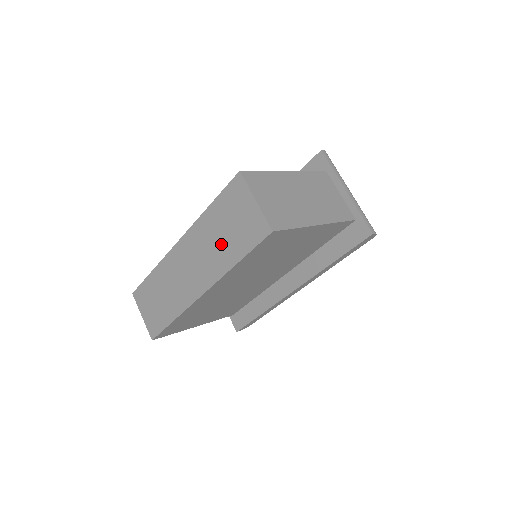
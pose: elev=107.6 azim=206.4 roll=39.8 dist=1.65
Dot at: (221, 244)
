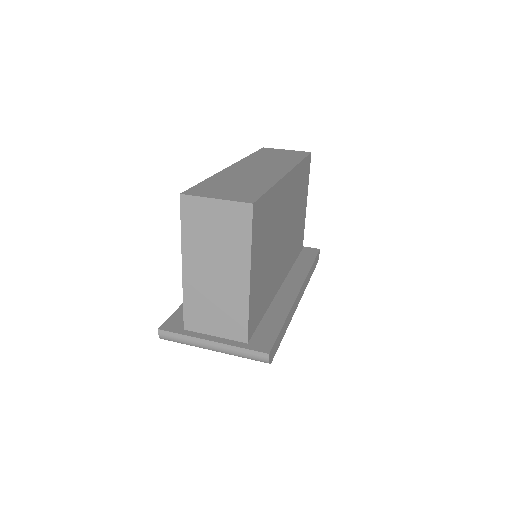
Dot at: (279, 159)
